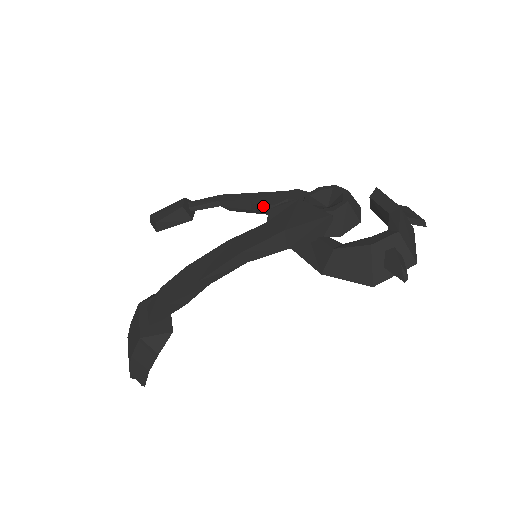
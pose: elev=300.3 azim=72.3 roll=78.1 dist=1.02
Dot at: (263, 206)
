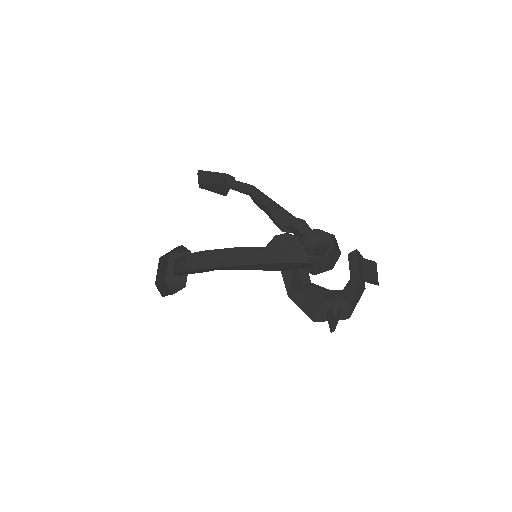
Dot at: (275, 221)
